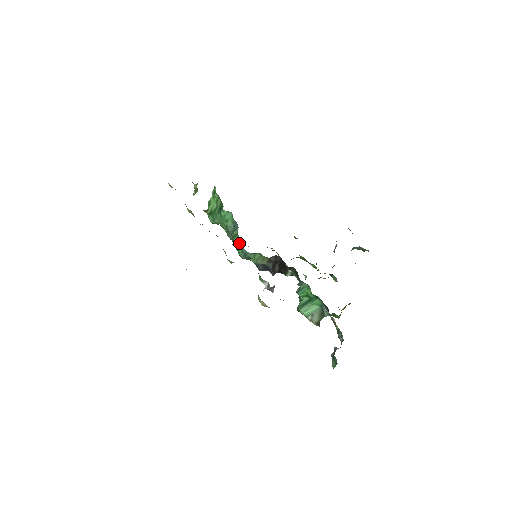
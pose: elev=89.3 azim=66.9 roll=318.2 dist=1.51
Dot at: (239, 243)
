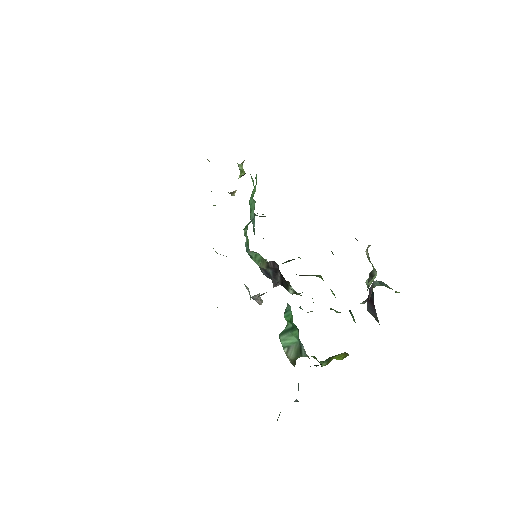
Dot at: (246, 236)
